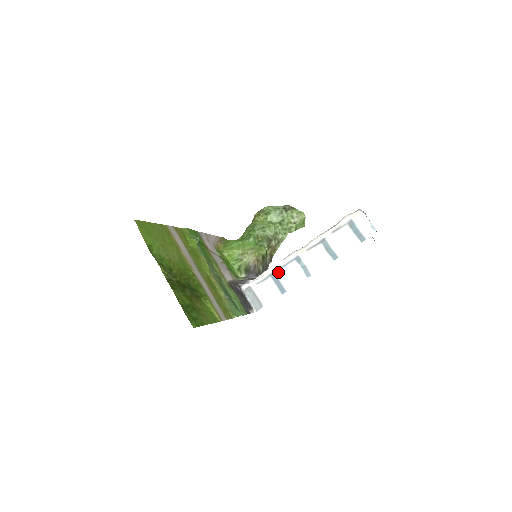
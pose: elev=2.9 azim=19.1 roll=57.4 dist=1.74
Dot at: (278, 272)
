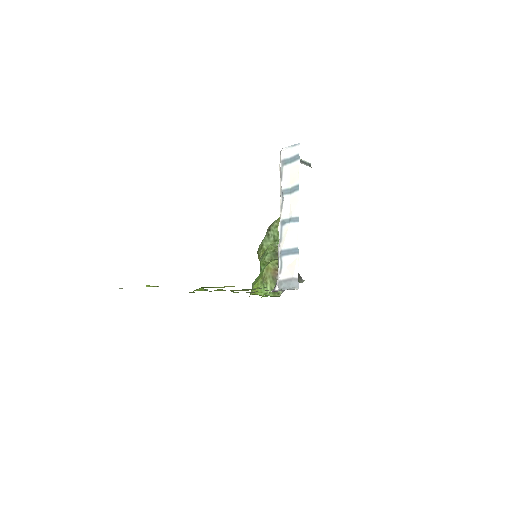
Dot at: (281, 247)
